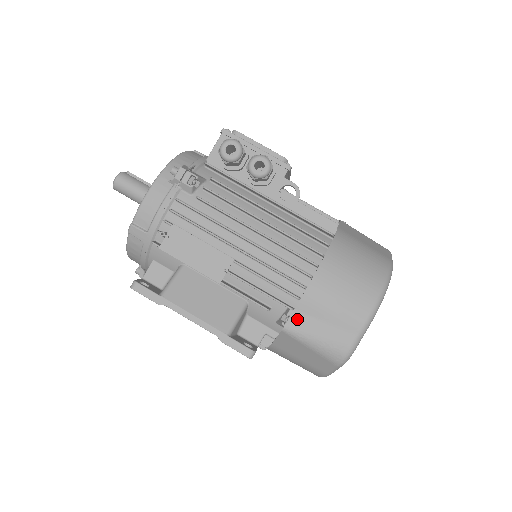
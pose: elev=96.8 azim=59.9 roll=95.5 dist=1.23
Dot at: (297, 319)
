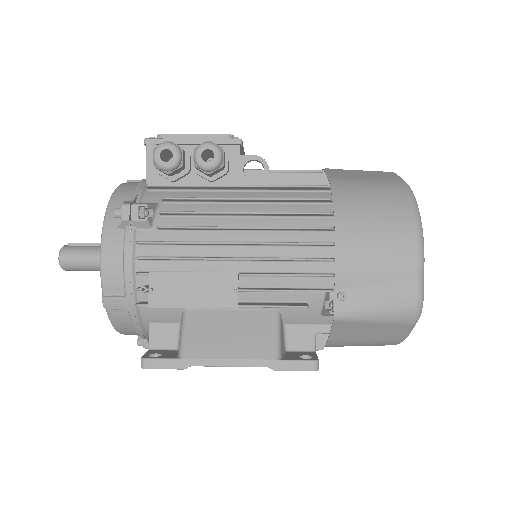
Dot at: (344, 299)
